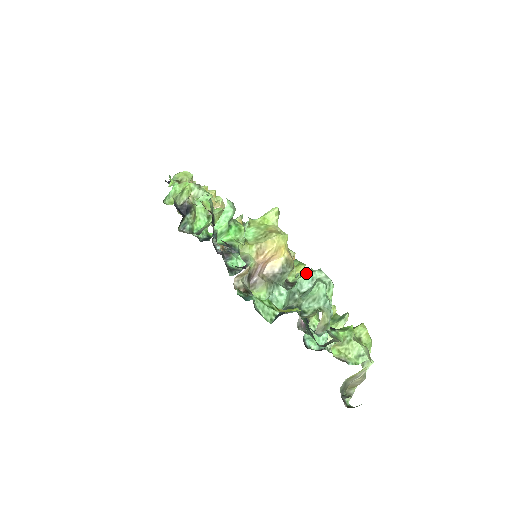
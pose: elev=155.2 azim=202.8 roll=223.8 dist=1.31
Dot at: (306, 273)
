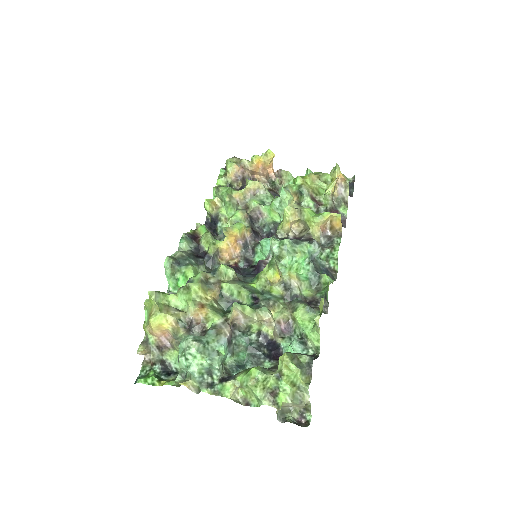
Dot at: (180, 343)
